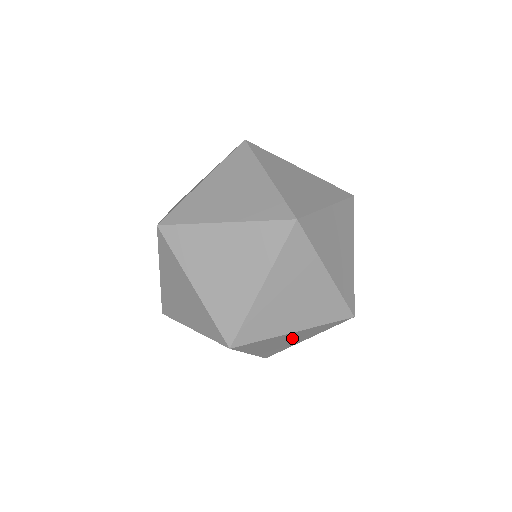
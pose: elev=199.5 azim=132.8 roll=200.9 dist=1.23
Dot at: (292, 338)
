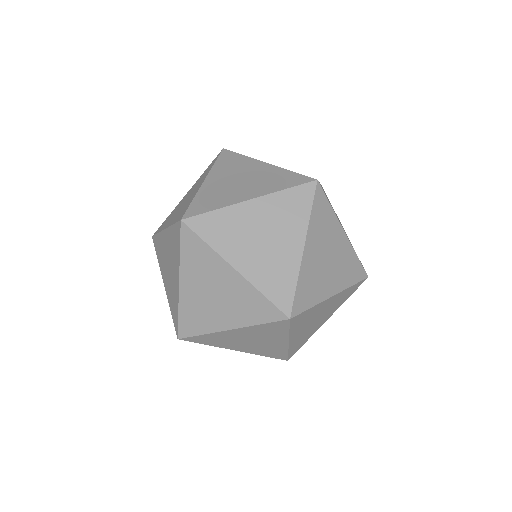
Dot at: occluded
